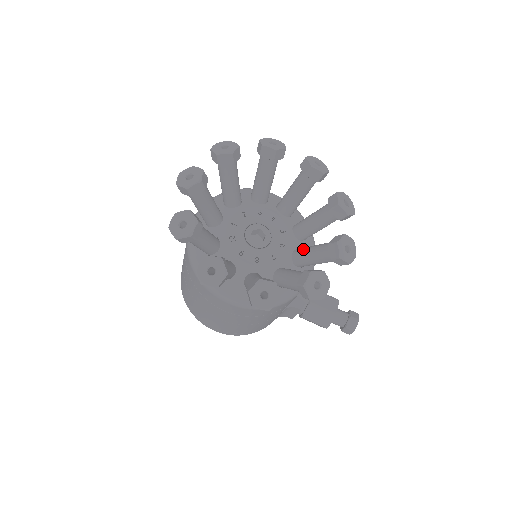
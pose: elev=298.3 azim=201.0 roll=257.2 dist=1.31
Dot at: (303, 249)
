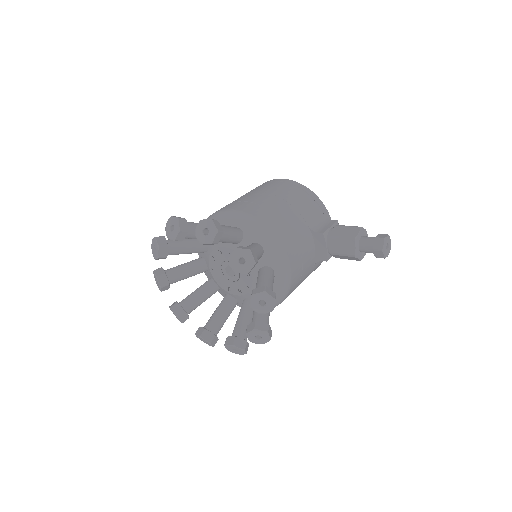
Dot at: occluded
